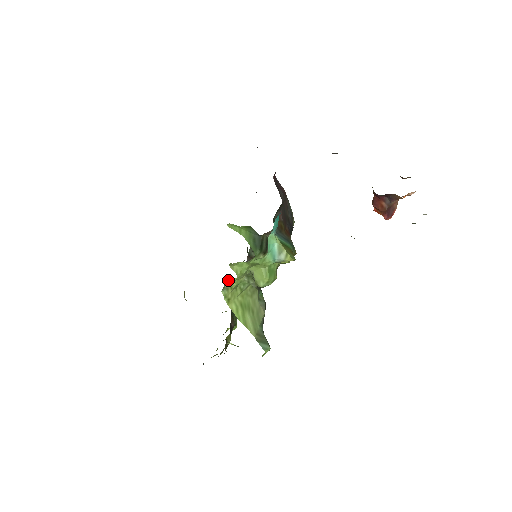
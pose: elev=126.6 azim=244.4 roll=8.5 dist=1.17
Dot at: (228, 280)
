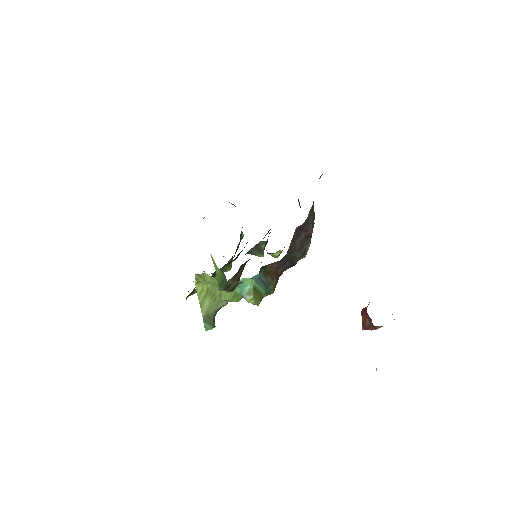
Dot at: (203, 273)
